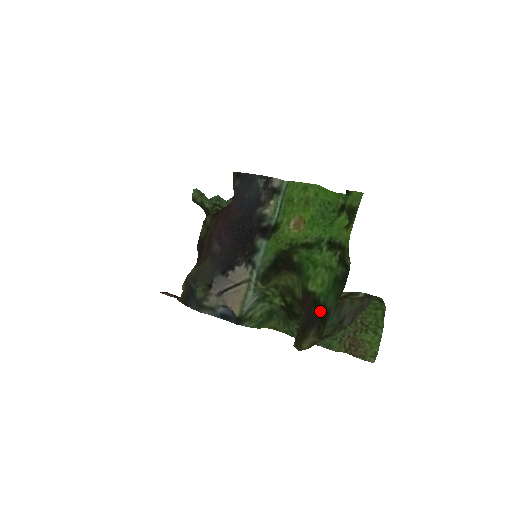
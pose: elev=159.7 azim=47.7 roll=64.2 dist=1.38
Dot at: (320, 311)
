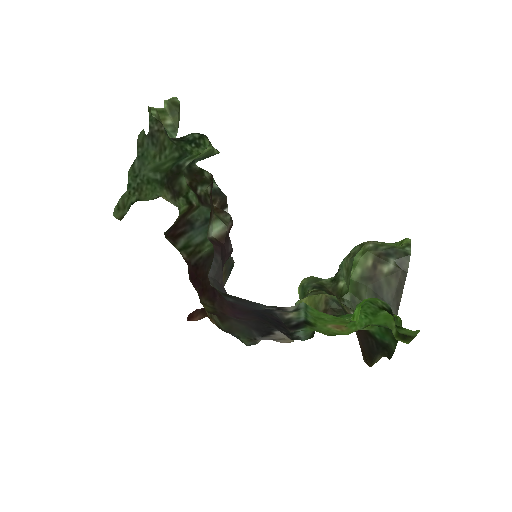
Dot at: (380, 344)
